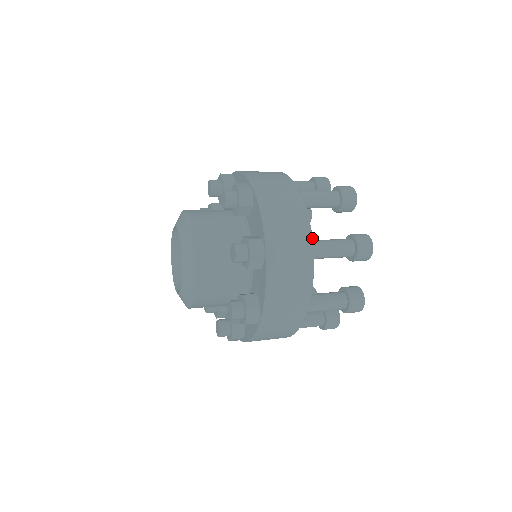
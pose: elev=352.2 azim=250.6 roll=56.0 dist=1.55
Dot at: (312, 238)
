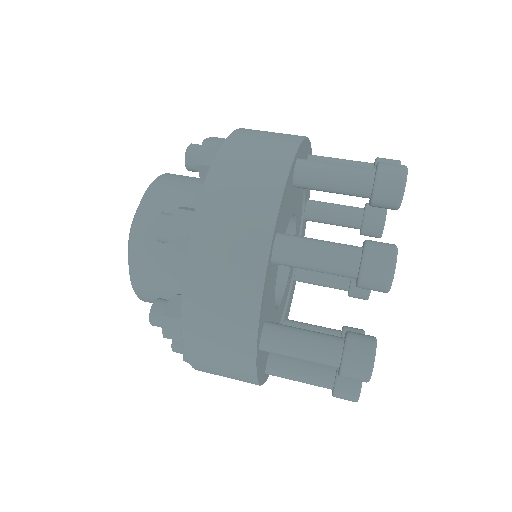
Dot at: occluded
